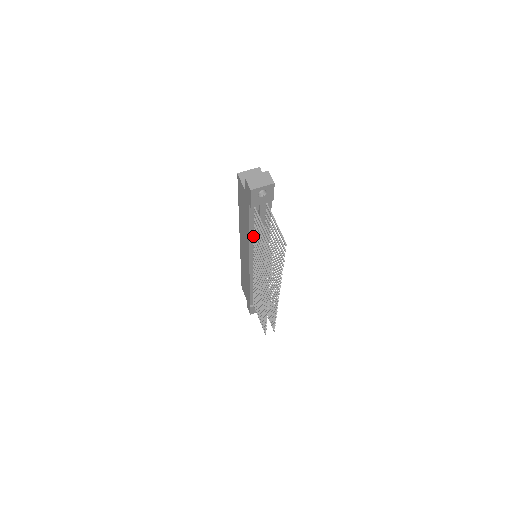
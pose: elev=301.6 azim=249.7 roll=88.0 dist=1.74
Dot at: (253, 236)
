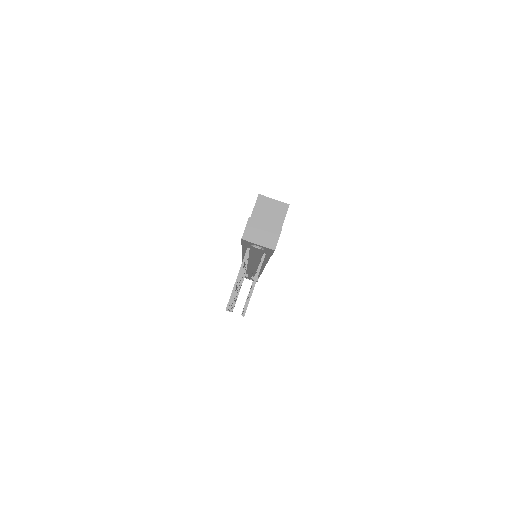
Dot at: occluded
